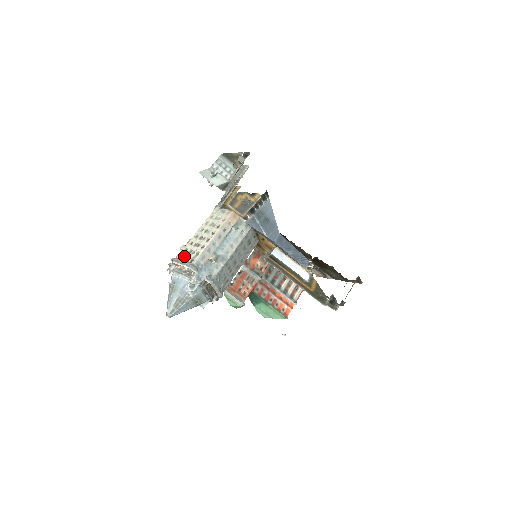
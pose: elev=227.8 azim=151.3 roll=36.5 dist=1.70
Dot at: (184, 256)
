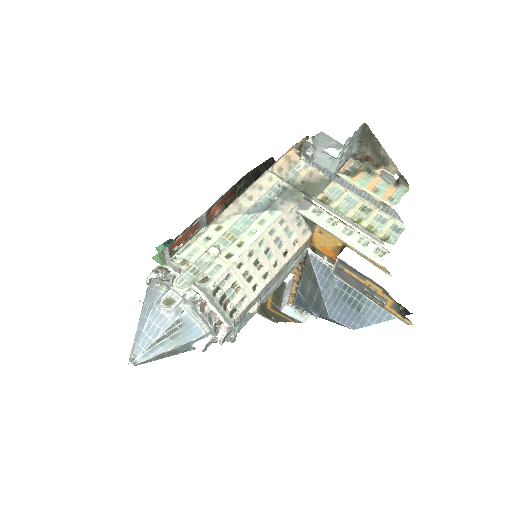
Dot at: (223, 292)
